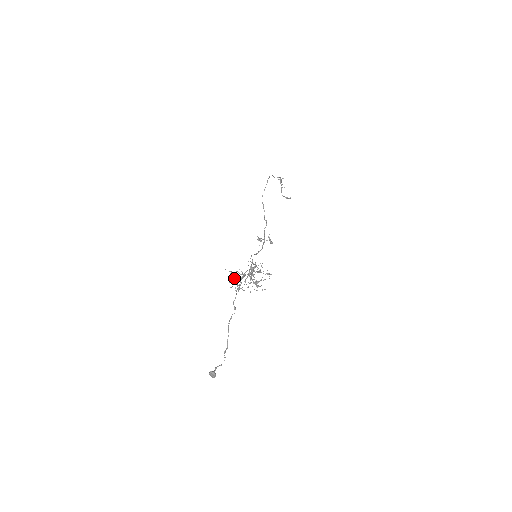
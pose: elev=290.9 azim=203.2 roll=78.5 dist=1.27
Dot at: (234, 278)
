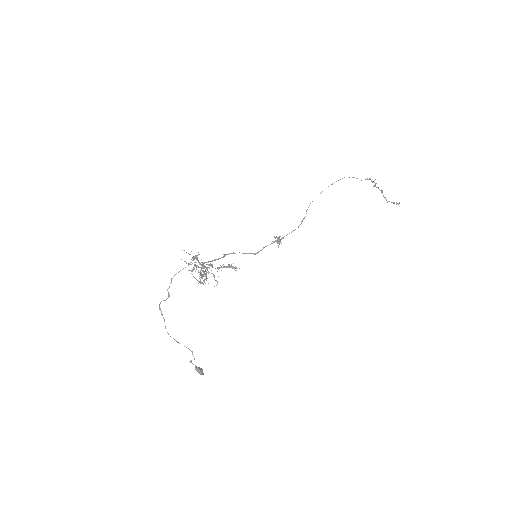
Dot at: (205, 273)
